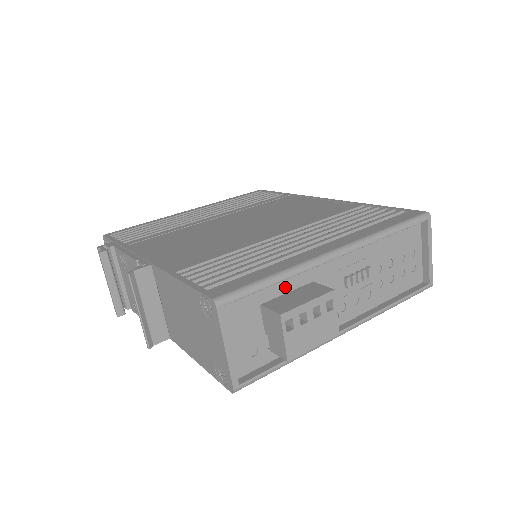
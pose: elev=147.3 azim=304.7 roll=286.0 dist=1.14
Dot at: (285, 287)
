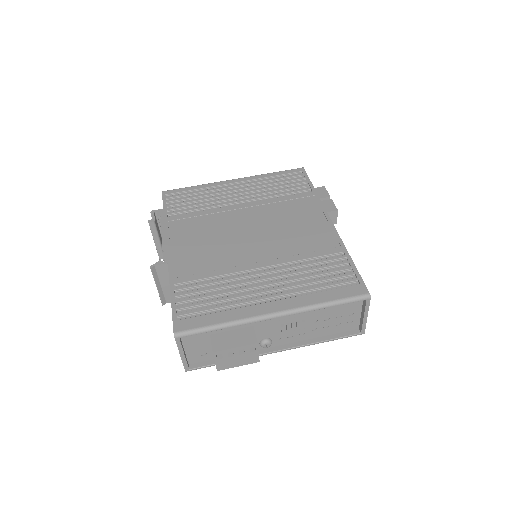
Dot at: (230, 328)
